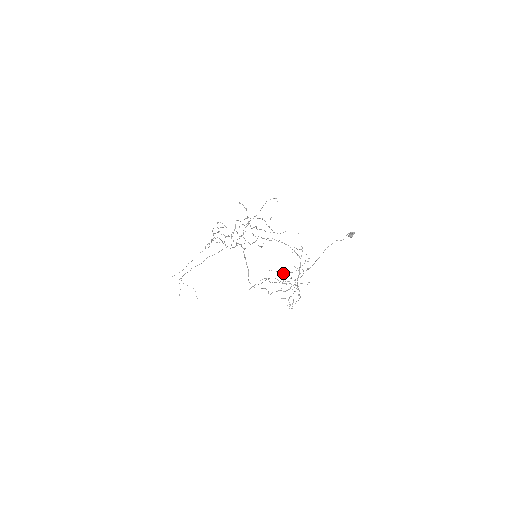
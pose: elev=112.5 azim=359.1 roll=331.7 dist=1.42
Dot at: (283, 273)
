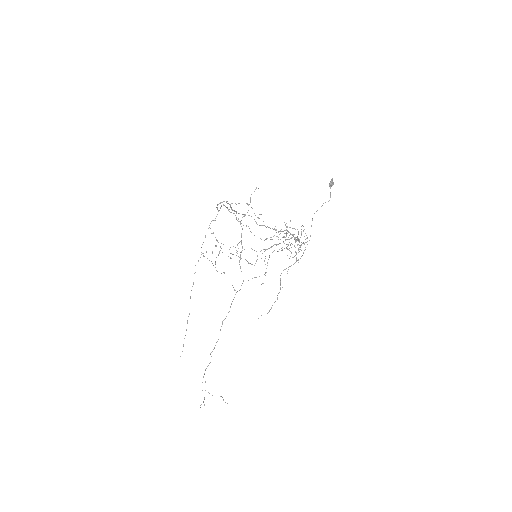
Dot at: occluded
